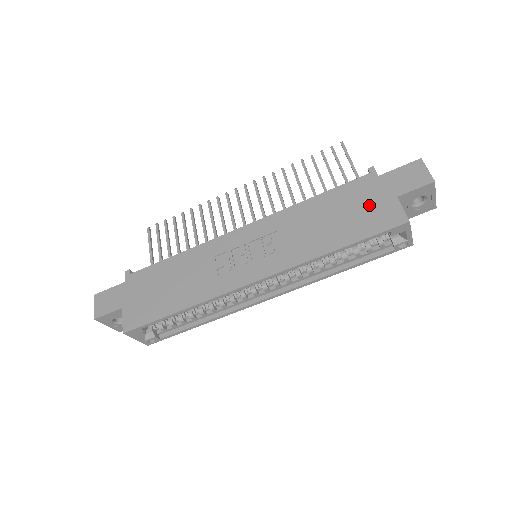
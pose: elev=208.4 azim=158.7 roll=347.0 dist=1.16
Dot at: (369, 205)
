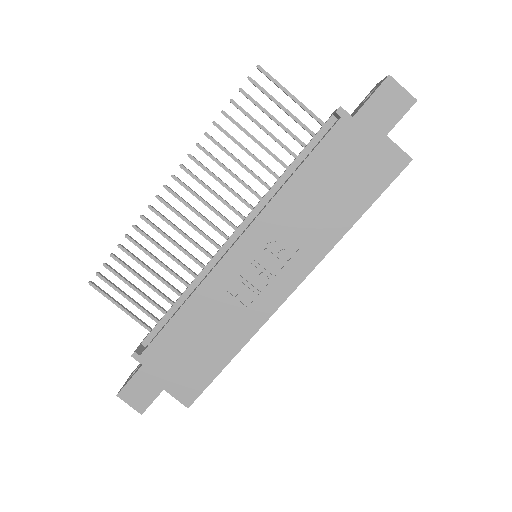
Dot at: (362, 158)
